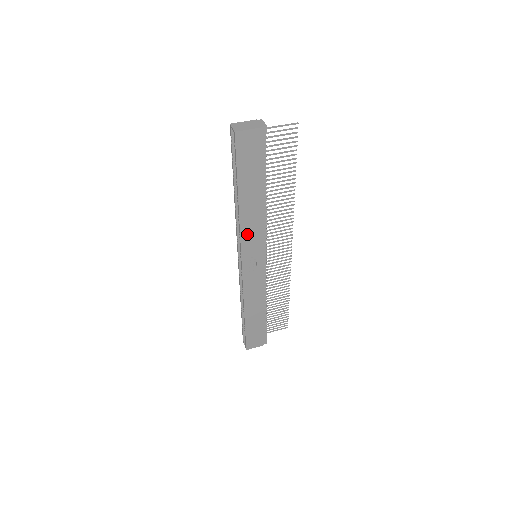
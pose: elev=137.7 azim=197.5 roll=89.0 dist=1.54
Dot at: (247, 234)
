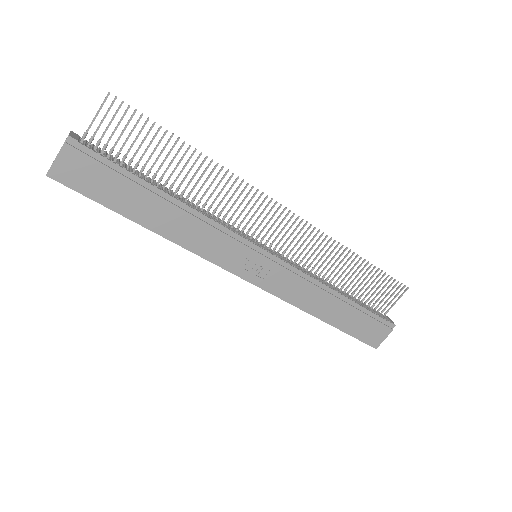
Dot at: (206, 249)
